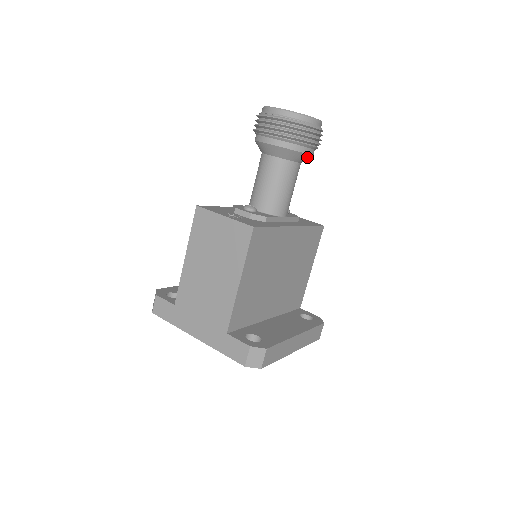
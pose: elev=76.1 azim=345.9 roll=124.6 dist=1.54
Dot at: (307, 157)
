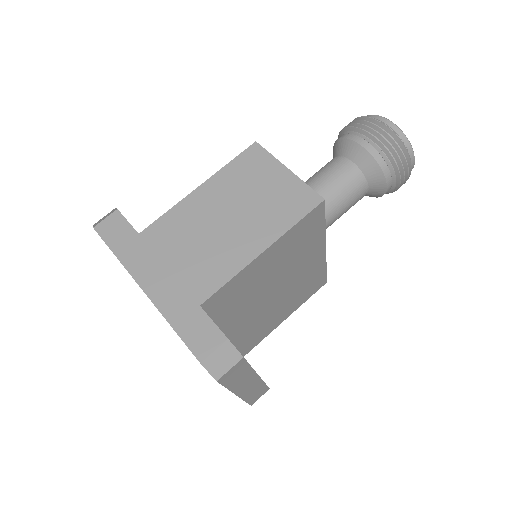
Dot at: (380, 191)
